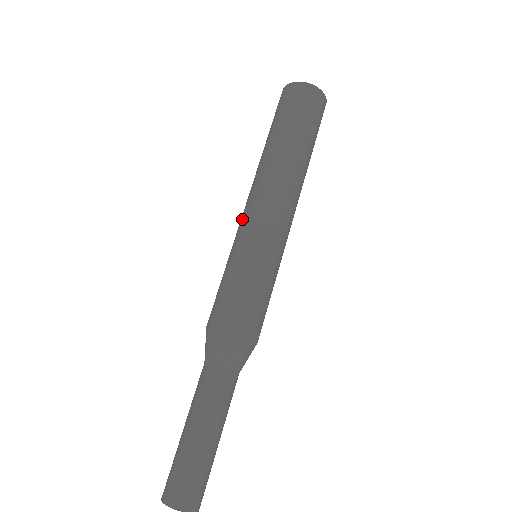
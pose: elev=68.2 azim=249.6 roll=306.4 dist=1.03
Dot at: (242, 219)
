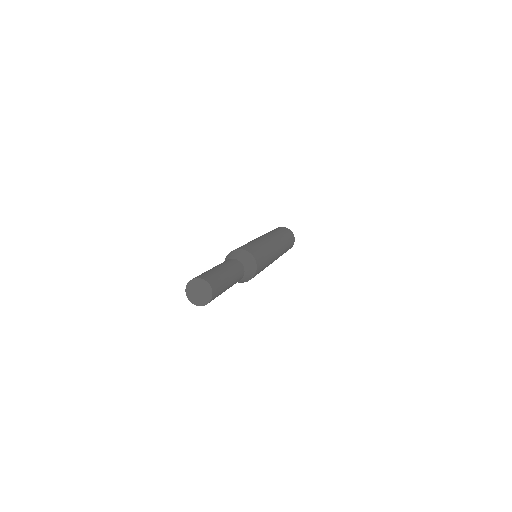
Dot at: (261, 238)
